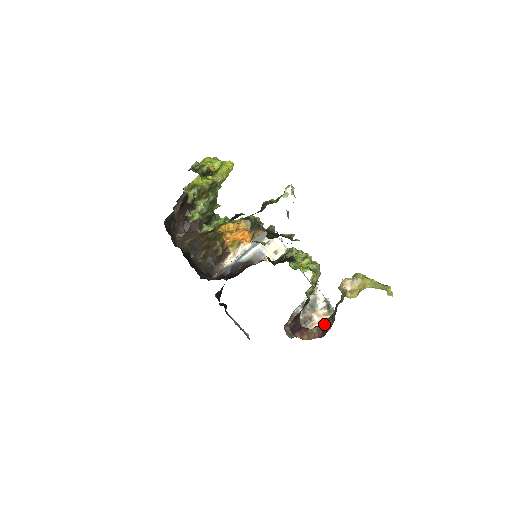
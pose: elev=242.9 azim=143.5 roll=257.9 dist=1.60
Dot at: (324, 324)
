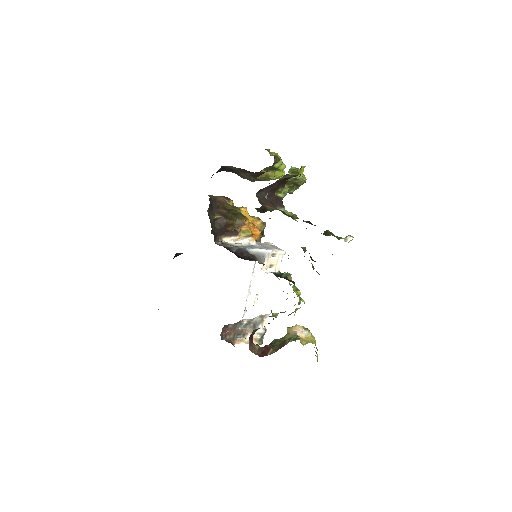
Dot at: (265, 347)
